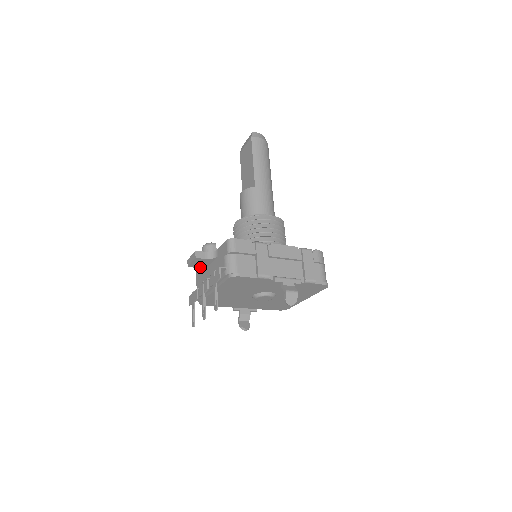
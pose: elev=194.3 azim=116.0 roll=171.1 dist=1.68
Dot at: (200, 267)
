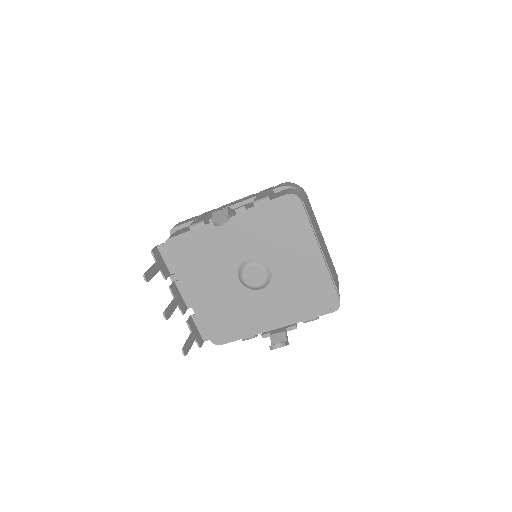
Dot at: occluded
